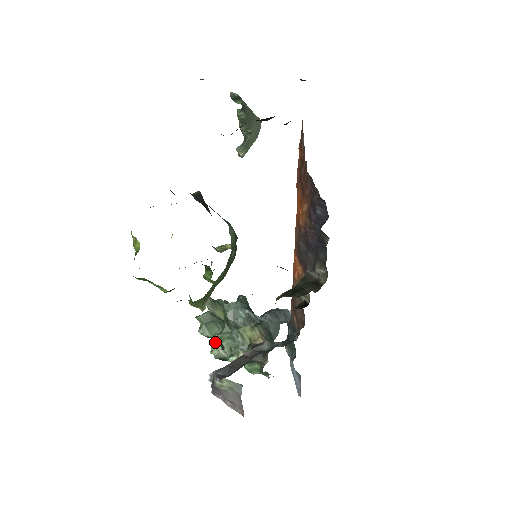
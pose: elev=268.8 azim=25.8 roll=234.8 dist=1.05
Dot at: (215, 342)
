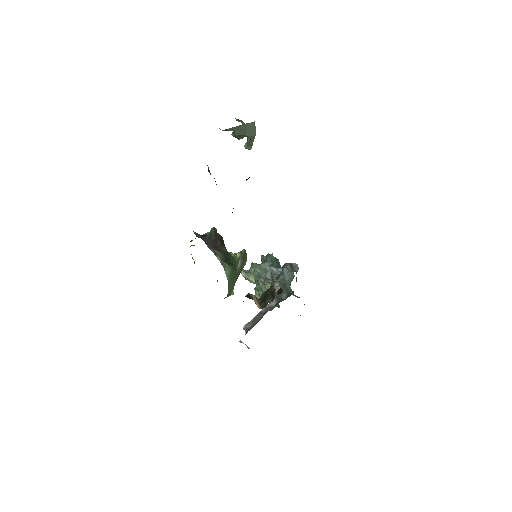
Dot at: (255, 291)
